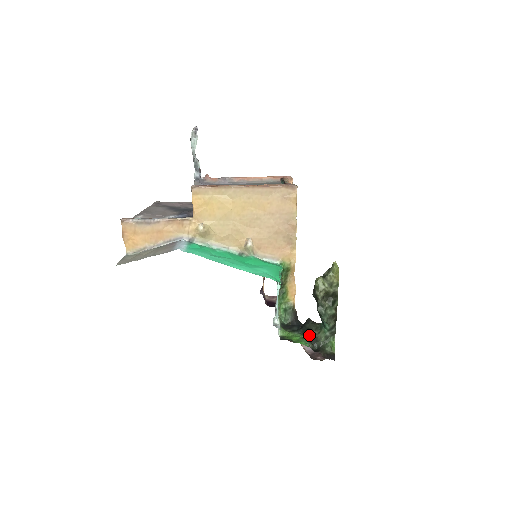
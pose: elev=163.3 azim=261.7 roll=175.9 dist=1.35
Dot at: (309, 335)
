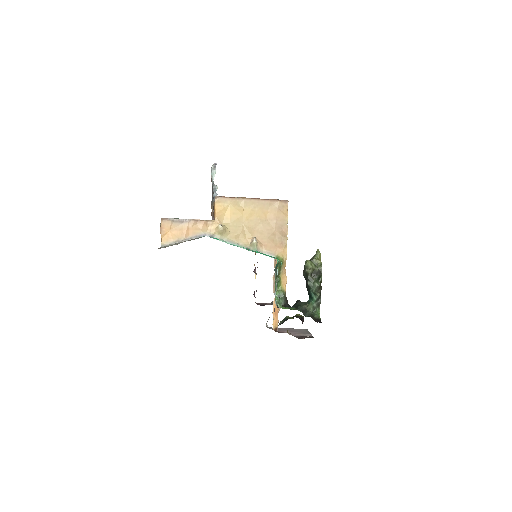
Dot at: (300, 309)
